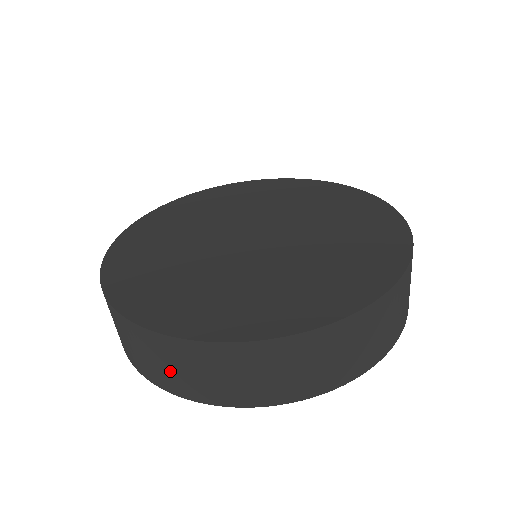
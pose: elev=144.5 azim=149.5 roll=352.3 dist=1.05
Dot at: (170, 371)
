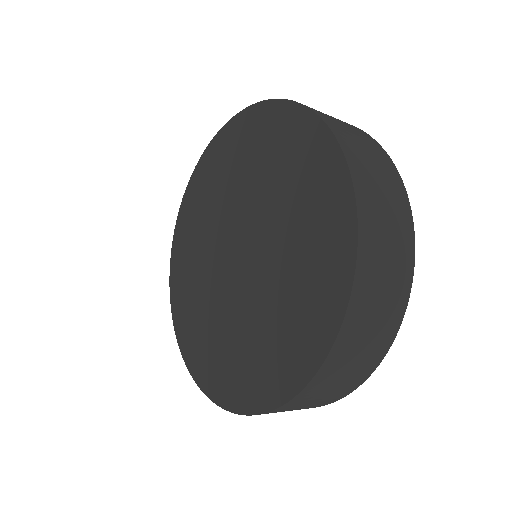
Dot at: (340, 385)
